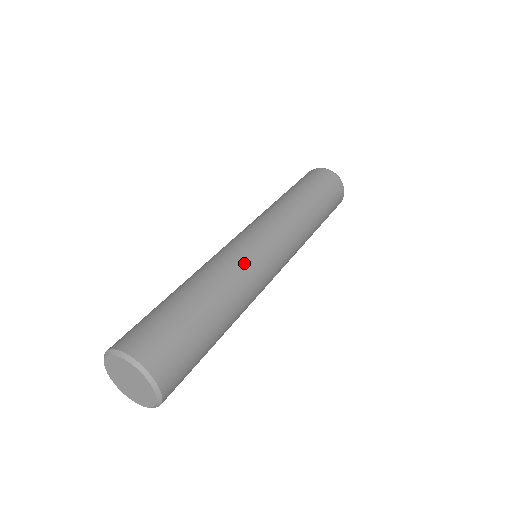
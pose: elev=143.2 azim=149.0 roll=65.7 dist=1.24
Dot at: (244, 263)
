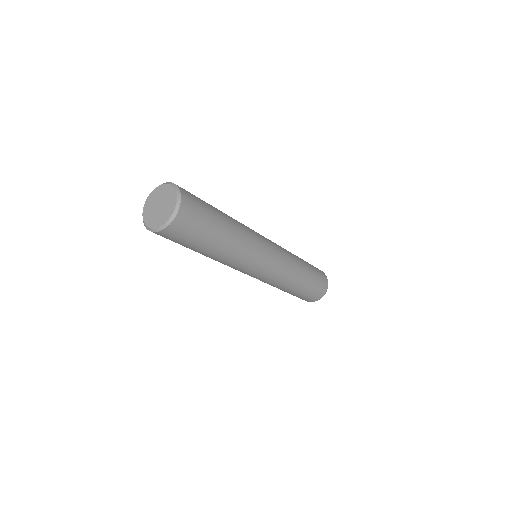
Dot at: occluded
